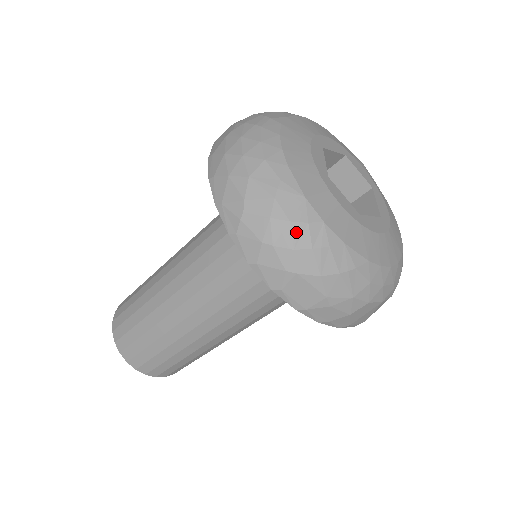
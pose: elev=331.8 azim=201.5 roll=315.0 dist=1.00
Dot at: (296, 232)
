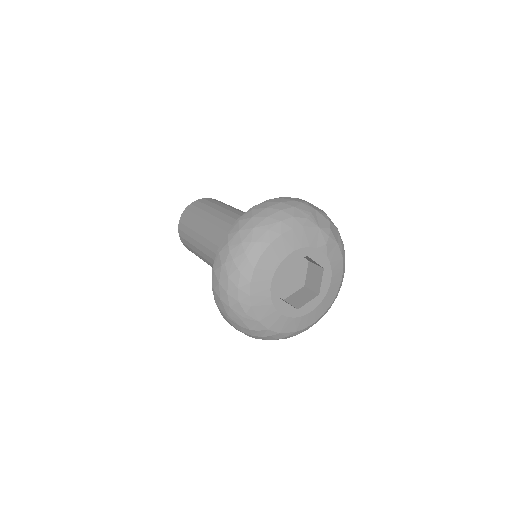
Dot at: (253, 332)
